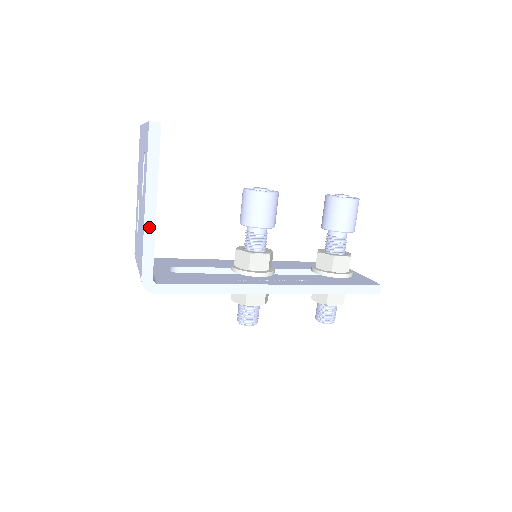
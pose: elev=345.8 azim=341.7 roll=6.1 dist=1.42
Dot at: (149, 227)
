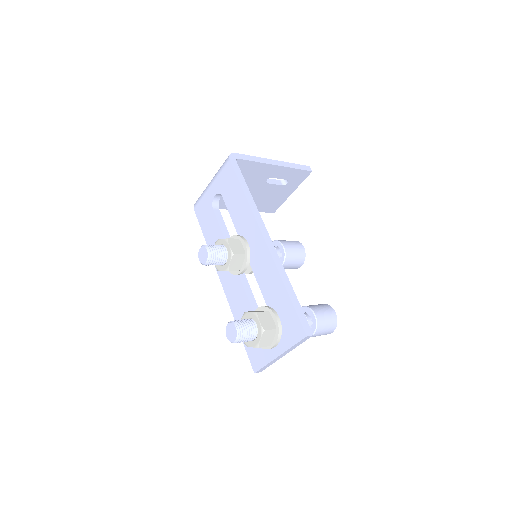
Dot at: (265, 160)
